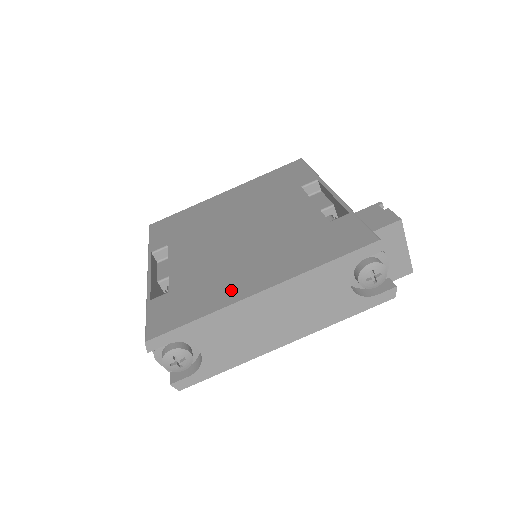
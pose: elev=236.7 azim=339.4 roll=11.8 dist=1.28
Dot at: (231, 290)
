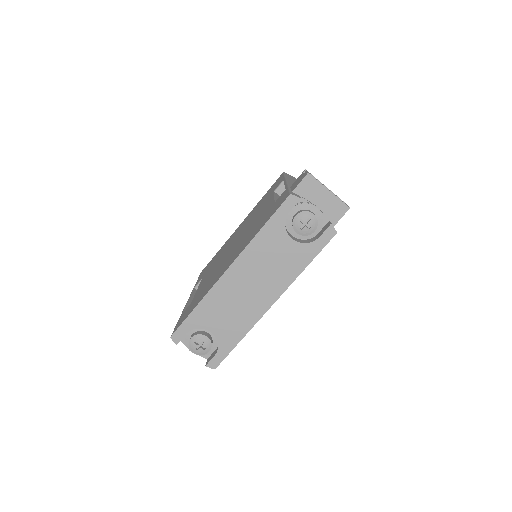
Dot at: (215, 280)
